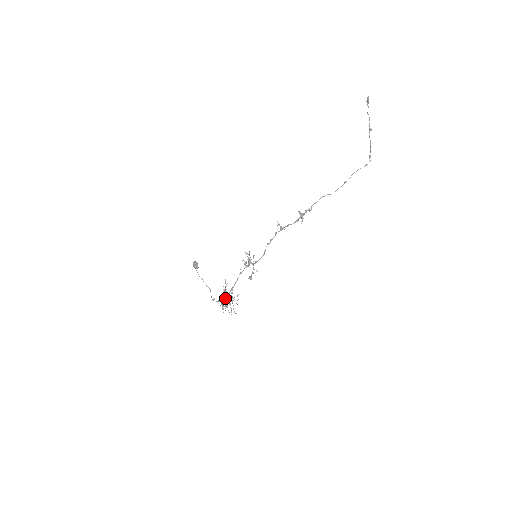
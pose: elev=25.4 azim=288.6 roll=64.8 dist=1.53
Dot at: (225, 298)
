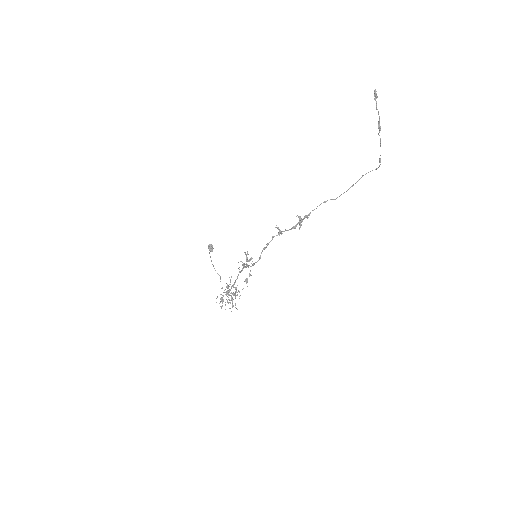
Dot at: (226, 294)
